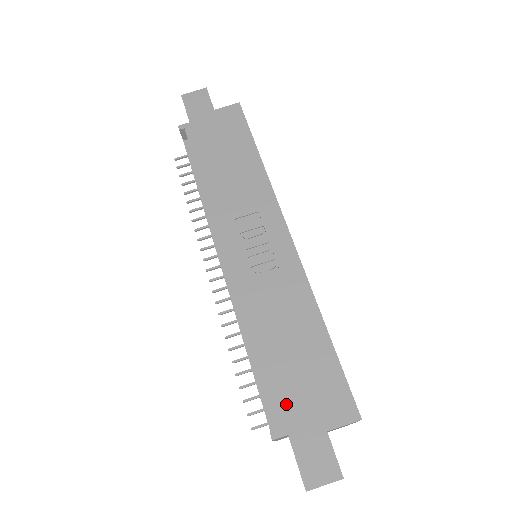
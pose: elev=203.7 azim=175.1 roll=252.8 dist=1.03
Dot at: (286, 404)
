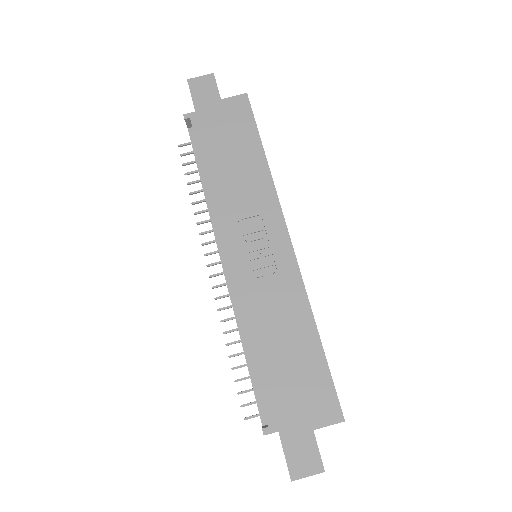
Dot at: (278, 404)
